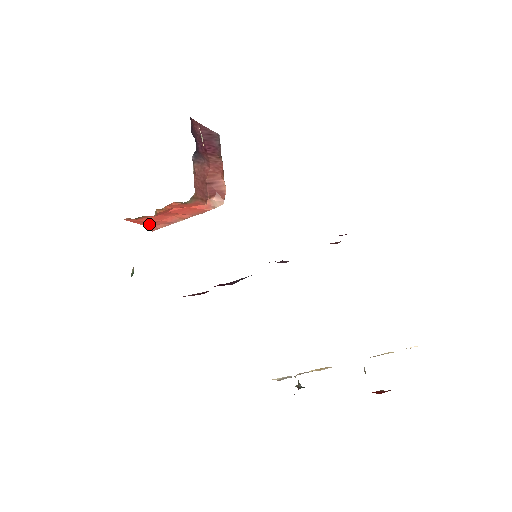
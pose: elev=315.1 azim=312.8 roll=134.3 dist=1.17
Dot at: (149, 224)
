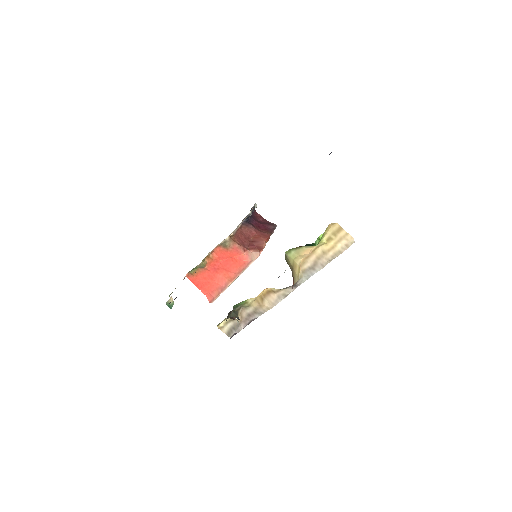
Dot at: (206, 290)
